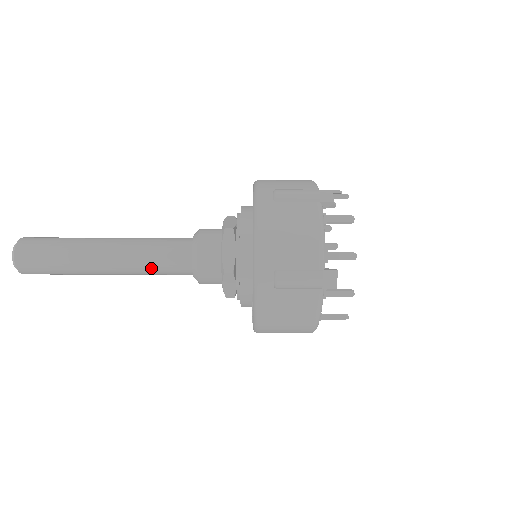
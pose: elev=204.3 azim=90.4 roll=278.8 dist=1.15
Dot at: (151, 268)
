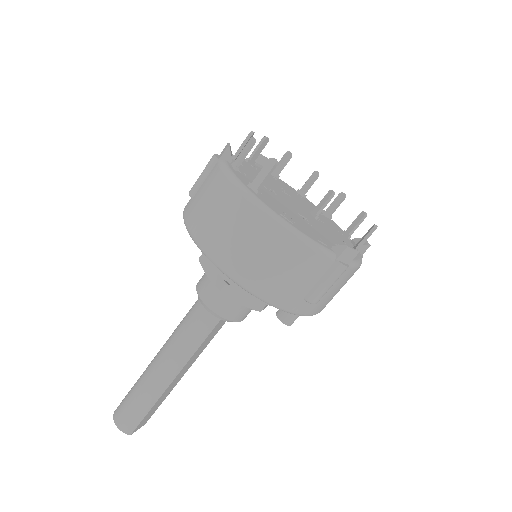
Dot at: (179, 331)
